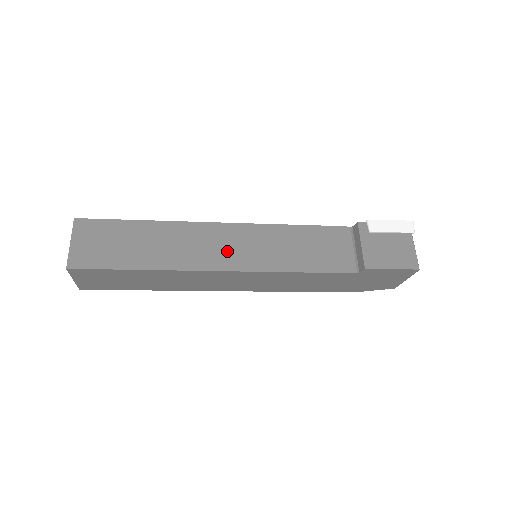
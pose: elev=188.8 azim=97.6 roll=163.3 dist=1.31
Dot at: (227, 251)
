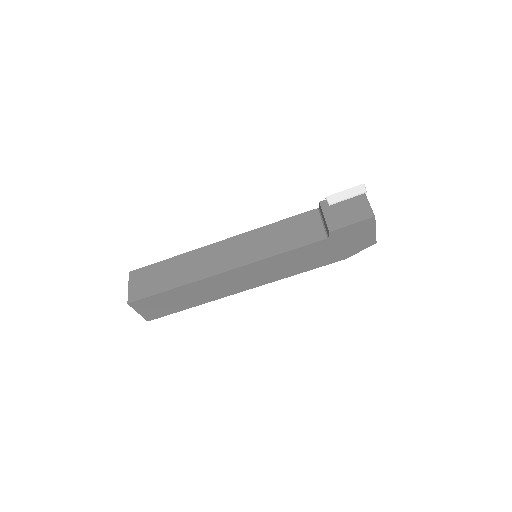
Dot at: (228, 257)
